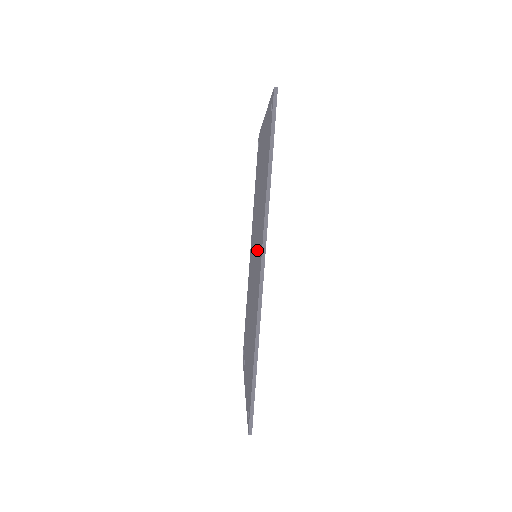
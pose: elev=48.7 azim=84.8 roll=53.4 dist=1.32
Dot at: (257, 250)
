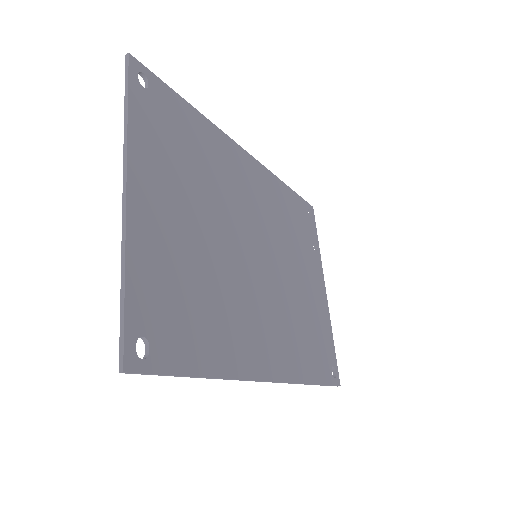
Dot at: (253, 304)
